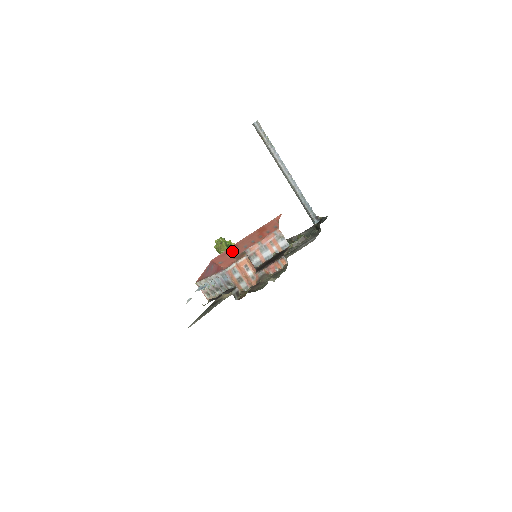
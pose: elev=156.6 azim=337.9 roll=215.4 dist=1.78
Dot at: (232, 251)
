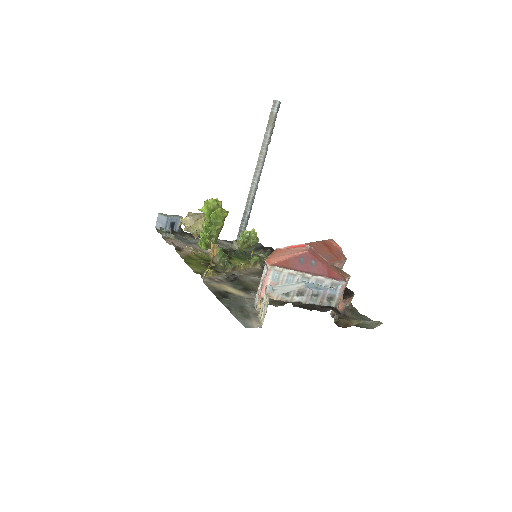
Dot at: occluded
